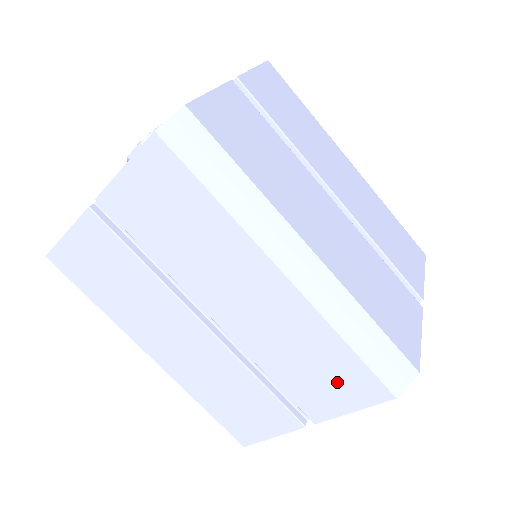
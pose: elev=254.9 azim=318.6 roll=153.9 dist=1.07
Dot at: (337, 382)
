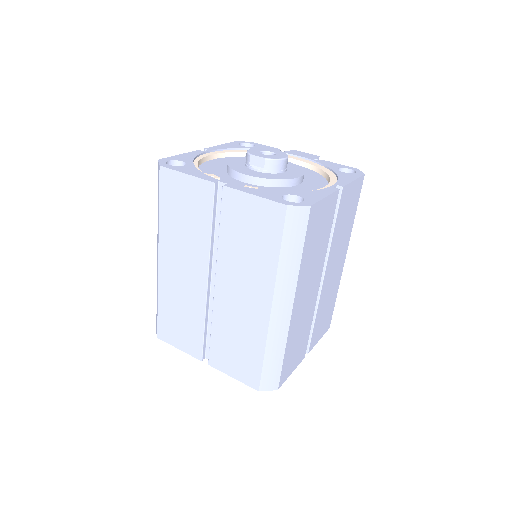
Dot at: (241, 362)
